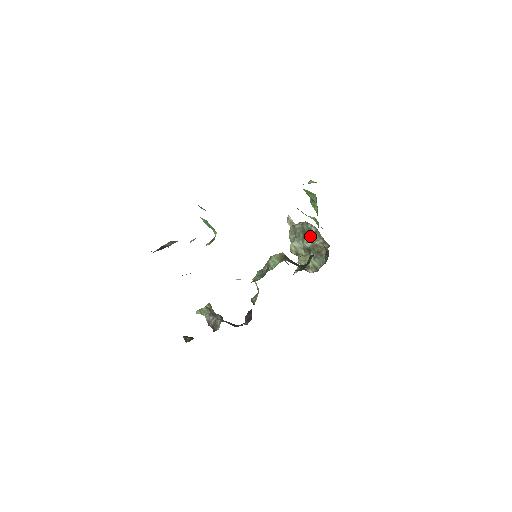
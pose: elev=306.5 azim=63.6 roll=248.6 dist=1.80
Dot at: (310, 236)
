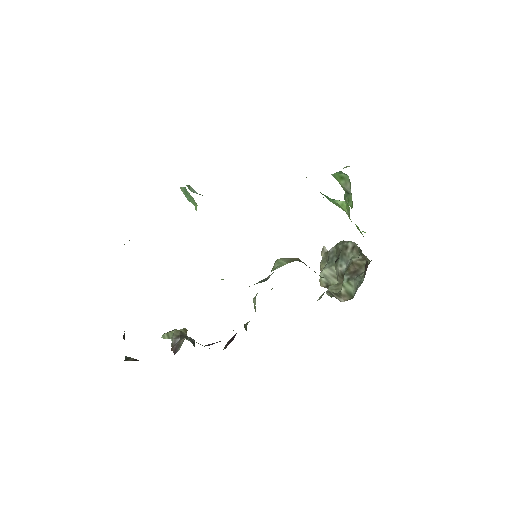
Dot at: (345, 255)
